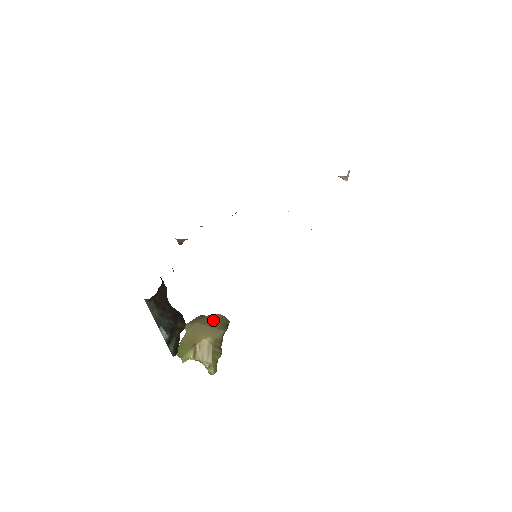
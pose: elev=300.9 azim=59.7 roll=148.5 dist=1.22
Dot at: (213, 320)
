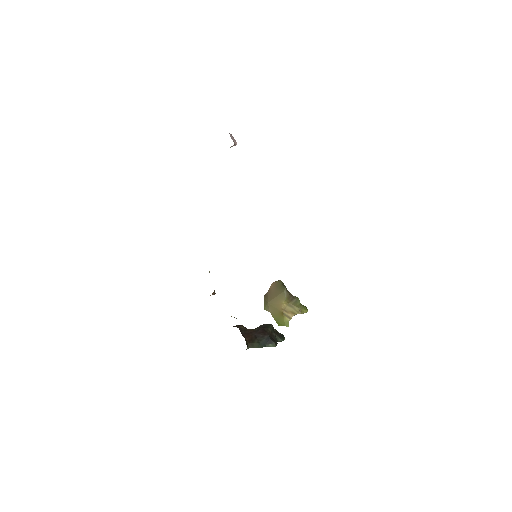
Dot at: (273, 291)
